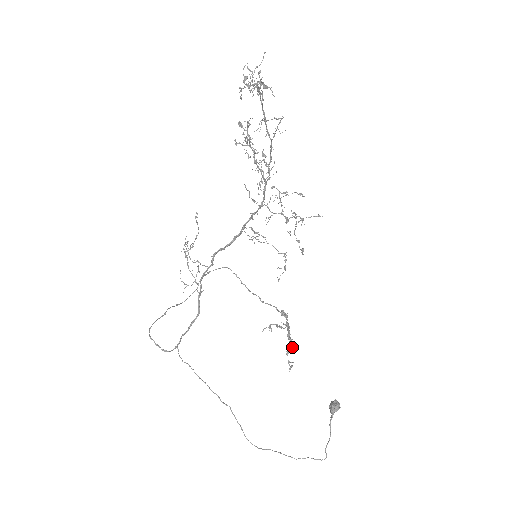
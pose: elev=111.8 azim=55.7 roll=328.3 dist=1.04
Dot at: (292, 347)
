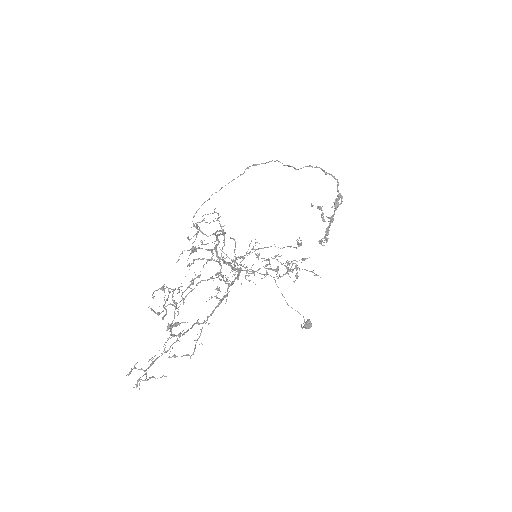
Dot at: (326, 239)
